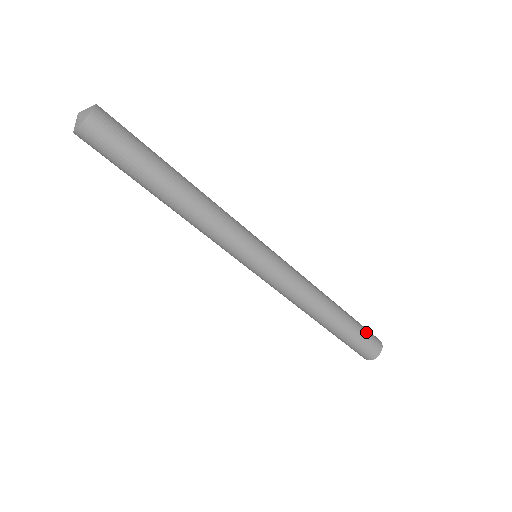
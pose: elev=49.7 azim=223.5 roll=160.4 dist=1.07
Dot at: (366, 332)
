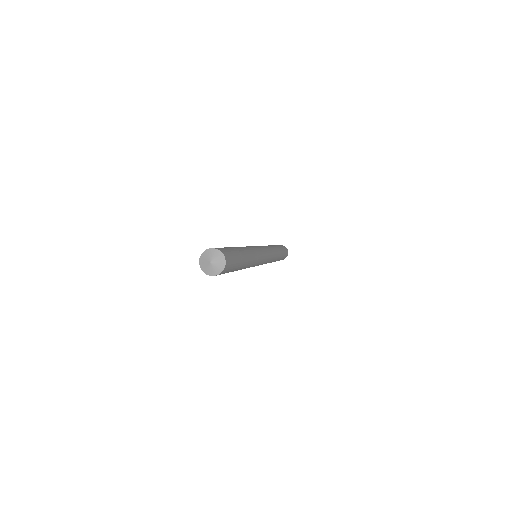
Dot at: occluded
